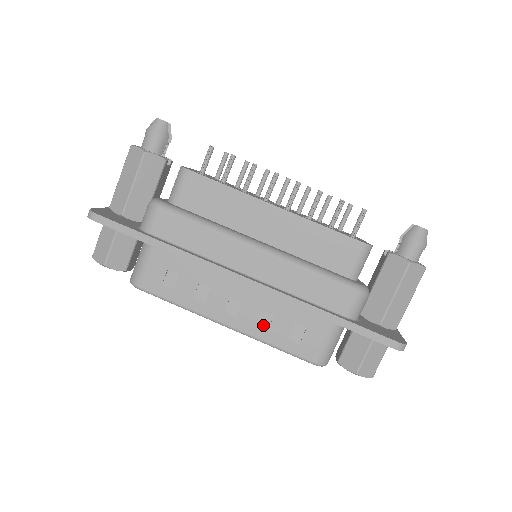
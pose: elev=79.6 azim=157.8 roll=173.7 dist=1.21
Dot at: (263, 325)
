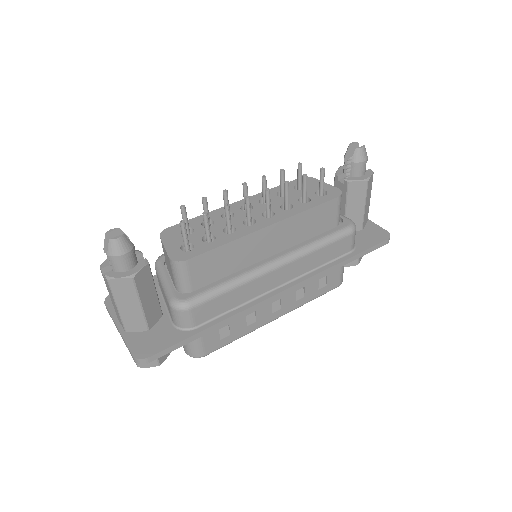
Dot at: (300, 297)
